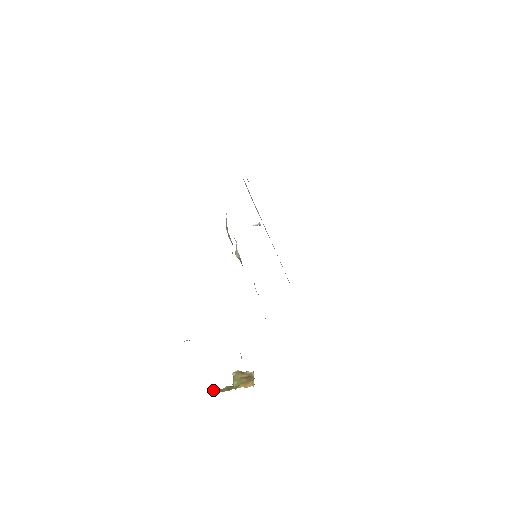
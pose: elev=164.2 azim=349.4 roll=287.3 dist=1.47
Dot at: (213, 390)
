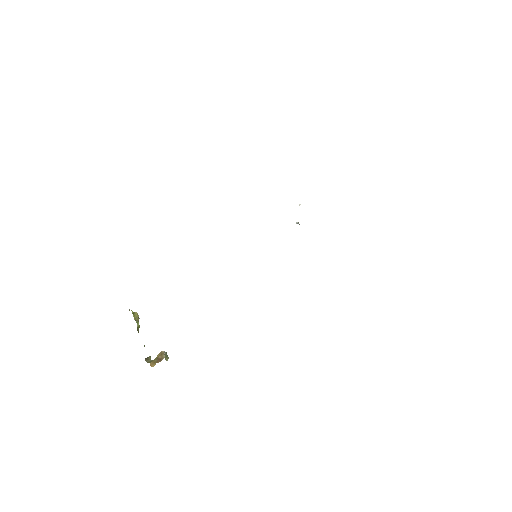
Dot at: (146, 358)
